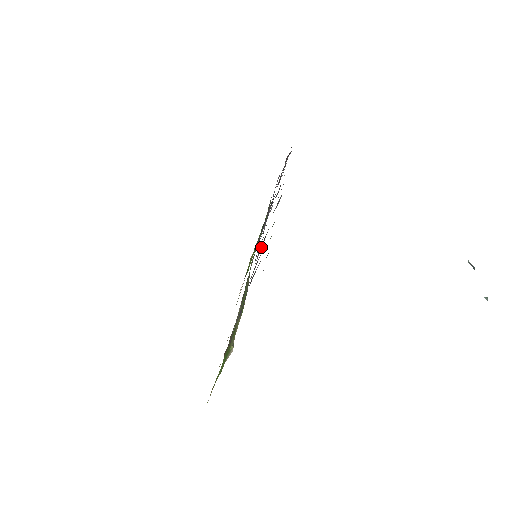
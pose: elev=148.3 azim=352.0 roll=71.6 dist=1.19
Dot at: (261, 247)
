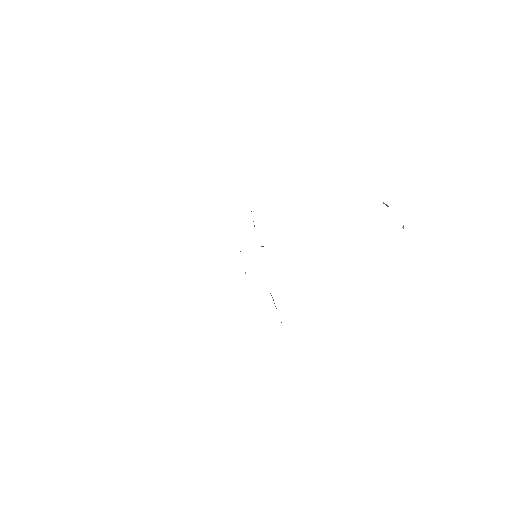
Dot at: occluded
